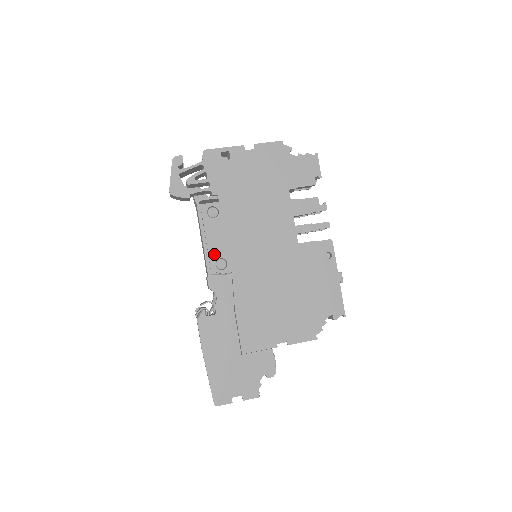
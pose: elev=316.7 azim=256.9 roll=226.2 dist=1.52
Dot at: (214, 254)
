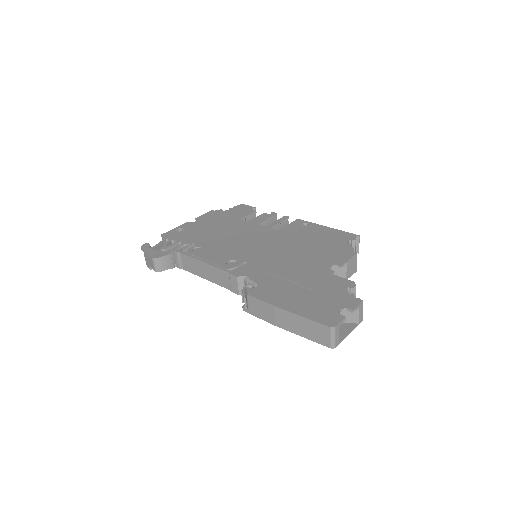
Dot at: (220, 262)
